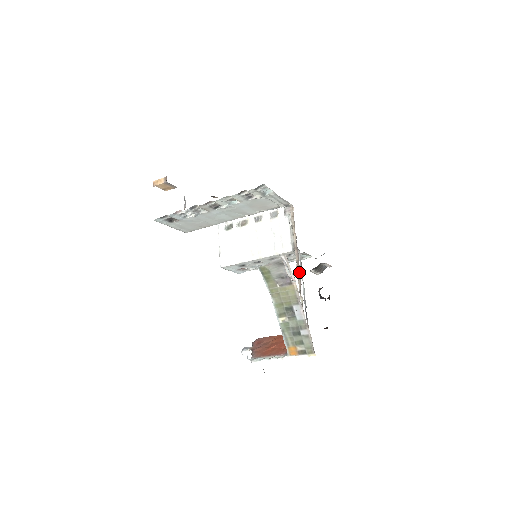
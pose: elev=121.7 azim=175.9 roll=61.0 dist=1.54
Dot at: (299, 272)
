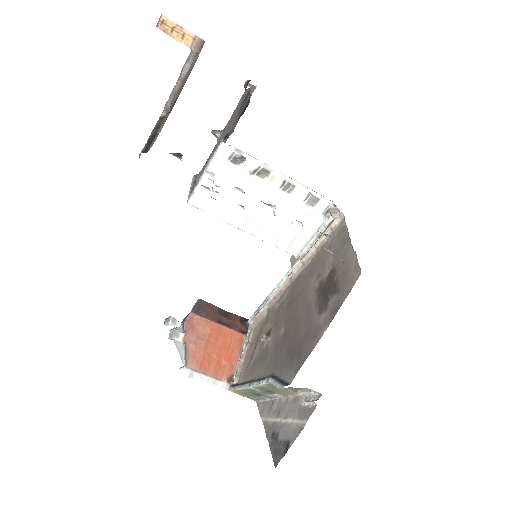
Dot at: (286, 286)
